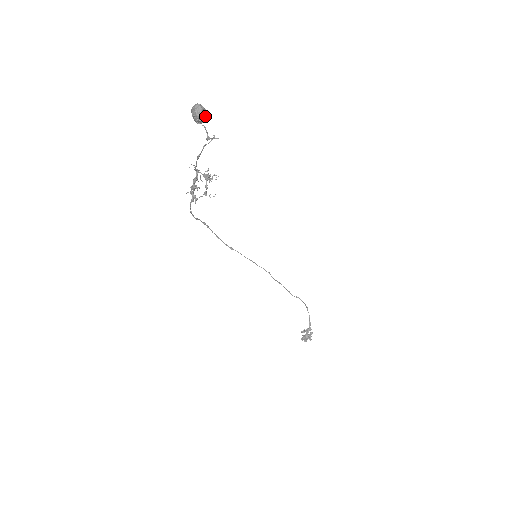
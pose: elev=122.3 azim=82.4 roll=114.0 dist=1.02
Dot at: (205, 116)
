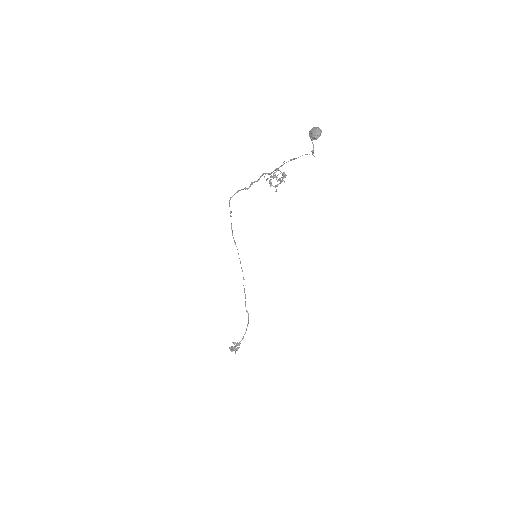
Dot at: occluded
